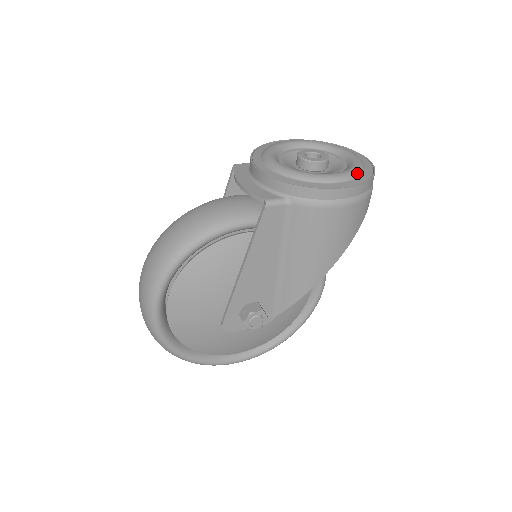
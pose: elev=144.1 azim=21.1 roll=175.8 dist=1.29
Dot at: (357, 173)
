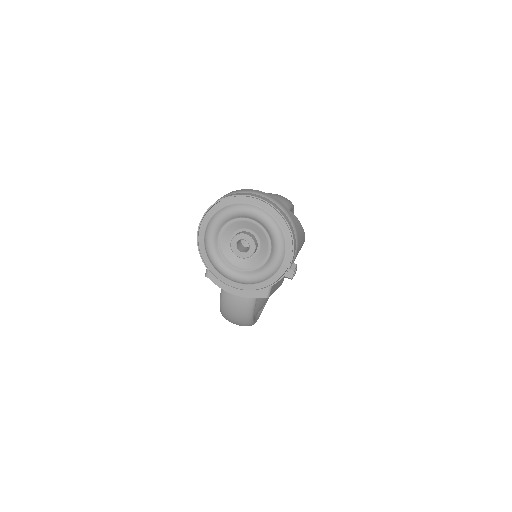
Dot at: (281, 238)
